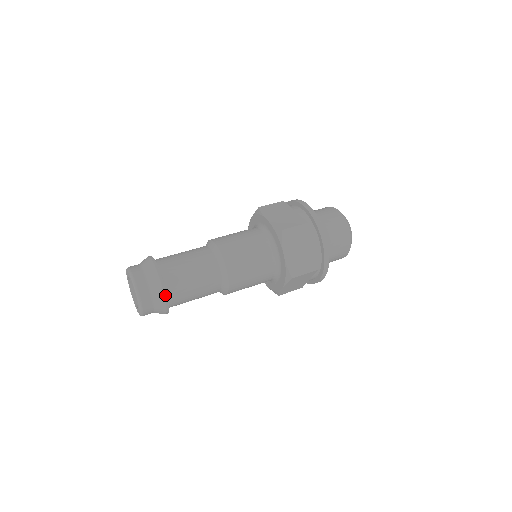
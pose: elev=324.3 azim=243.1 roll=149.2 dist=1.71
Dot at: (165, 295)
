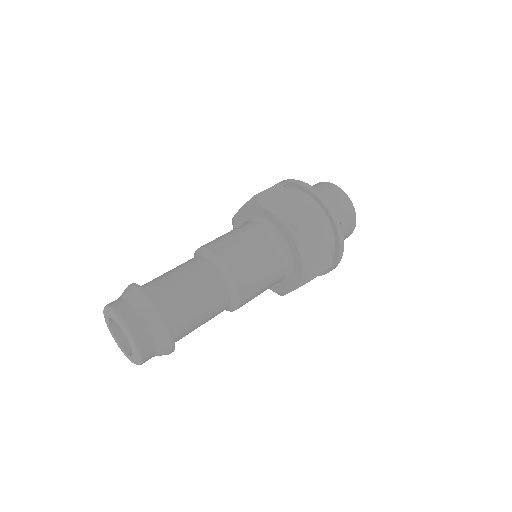
Dot at: (151, 300)
